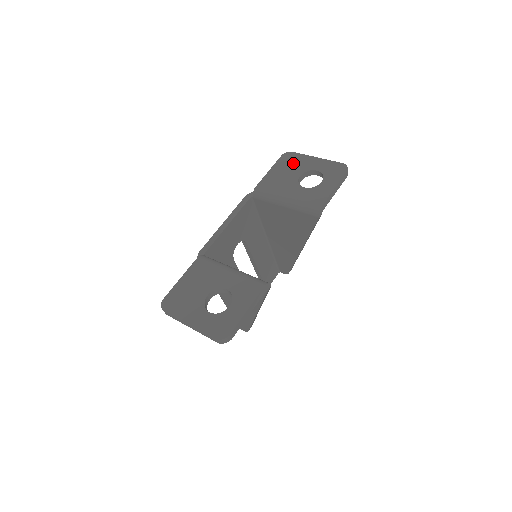
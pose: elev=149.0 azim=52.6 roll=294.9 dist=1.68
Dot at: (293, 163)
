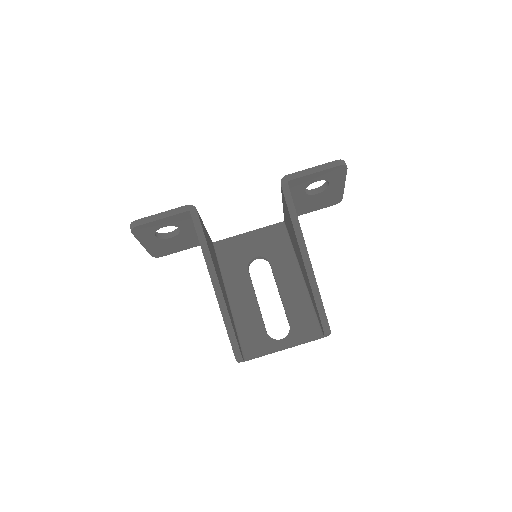
Dot at: occluded
